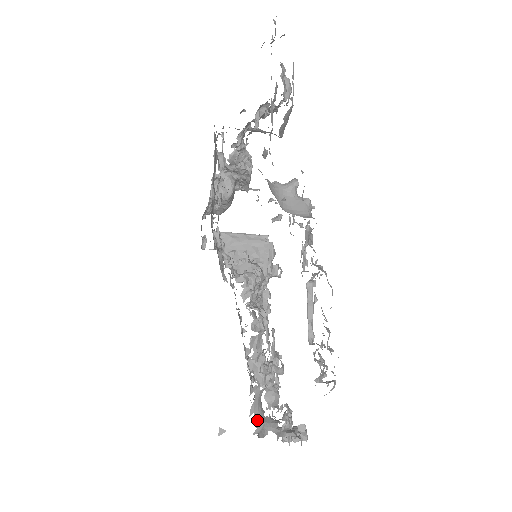
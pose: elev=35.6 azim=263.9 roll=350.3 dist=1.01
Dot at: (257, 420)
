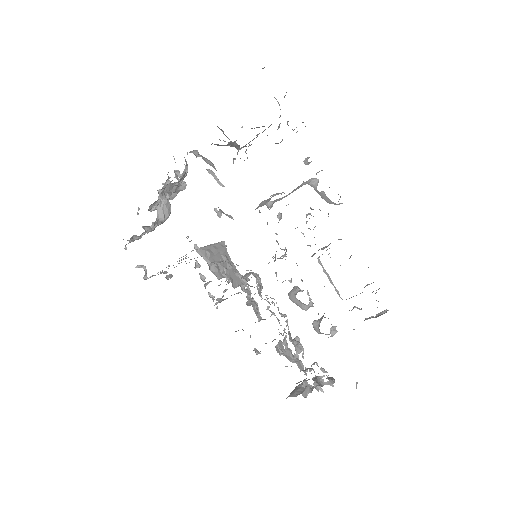
Dot at: occluded
